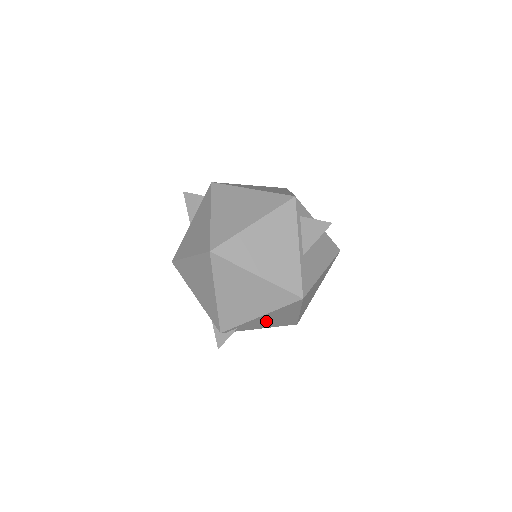
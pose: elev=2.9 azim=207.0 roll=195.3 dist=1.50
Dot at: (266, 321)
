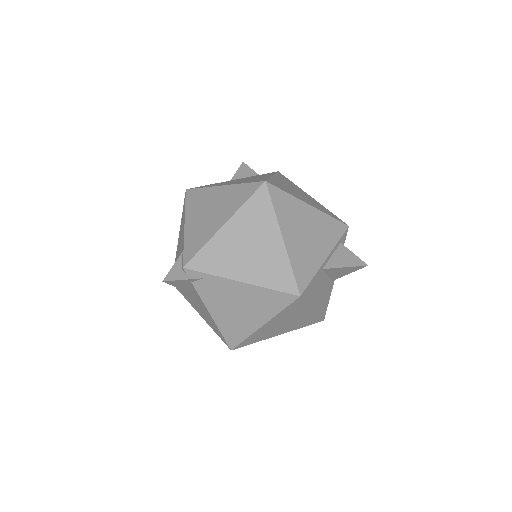
Dot at: (230, 301)
